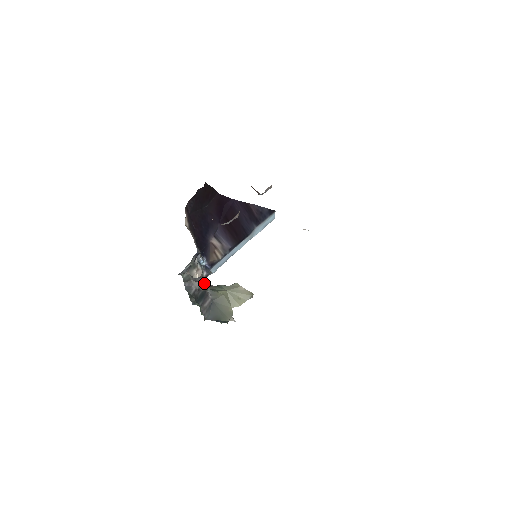
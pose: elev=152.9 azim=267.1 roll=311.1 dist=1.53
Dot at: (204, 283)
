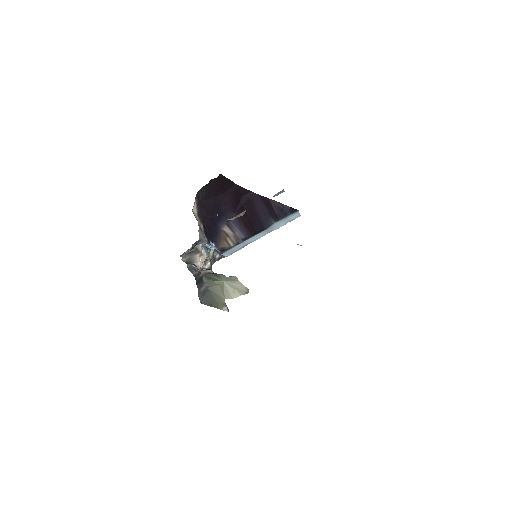
Dot at: (194, 273)
